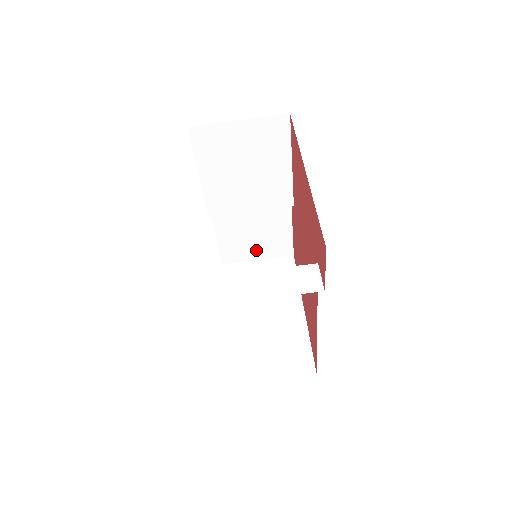
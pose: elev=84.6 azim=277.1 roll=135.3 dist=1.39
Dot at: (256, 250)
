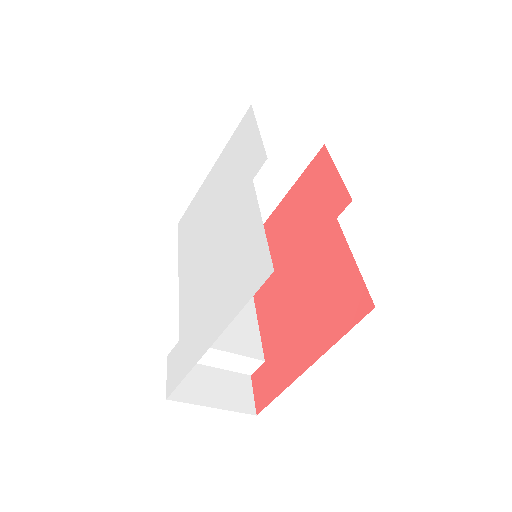
Dot at: occluded
